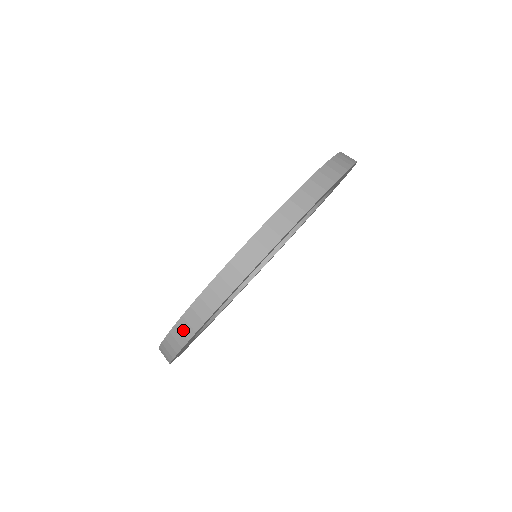
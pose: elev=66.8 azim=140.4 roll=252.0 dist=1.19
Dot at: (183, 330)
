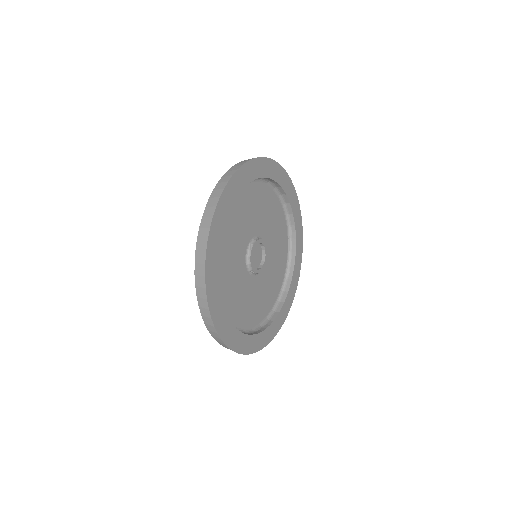
Dot at: occluded
